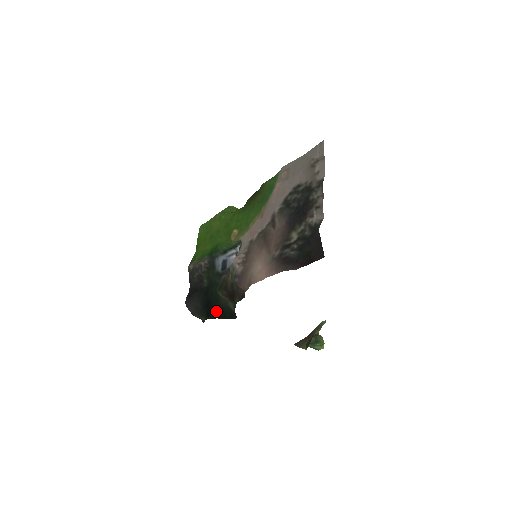
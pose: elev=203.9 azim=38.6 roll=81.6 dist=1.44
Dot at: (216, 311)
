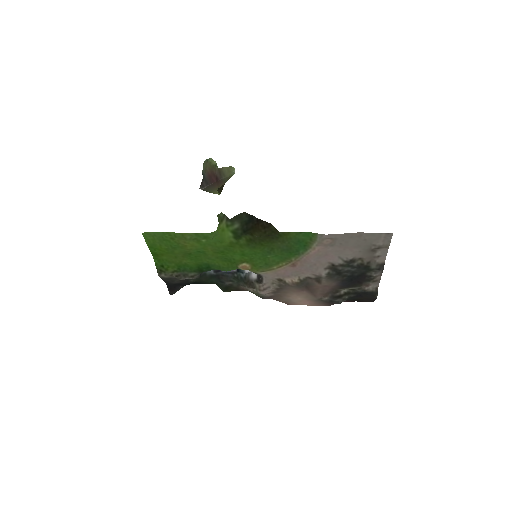
Dot at: occluded
